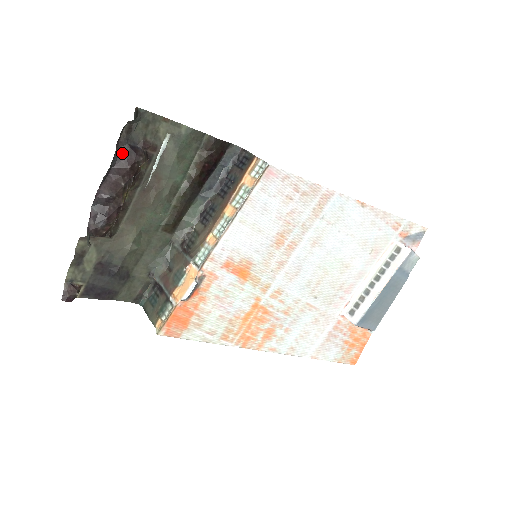
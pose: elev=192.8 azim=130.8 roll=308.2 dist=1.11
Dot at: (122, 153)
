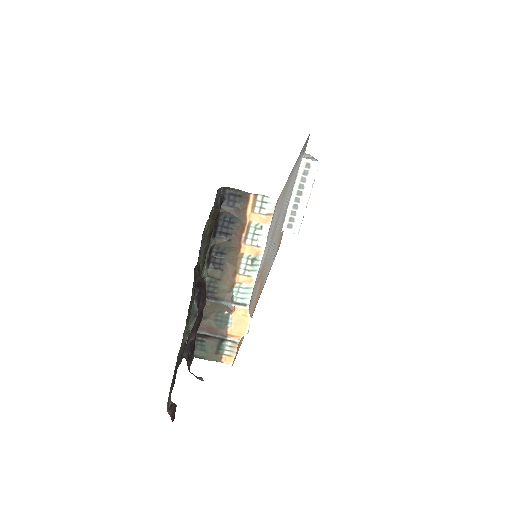
Dot at: (197, 299)
